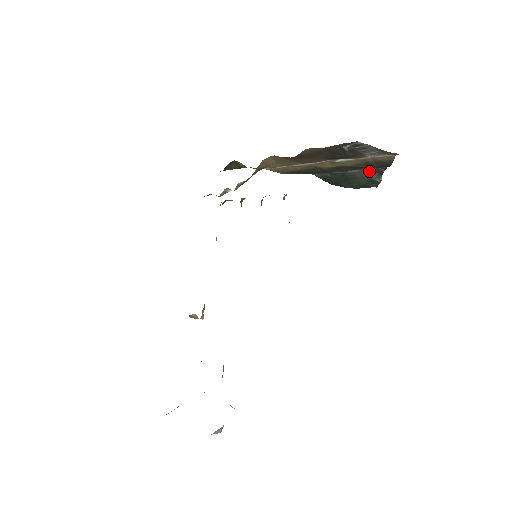
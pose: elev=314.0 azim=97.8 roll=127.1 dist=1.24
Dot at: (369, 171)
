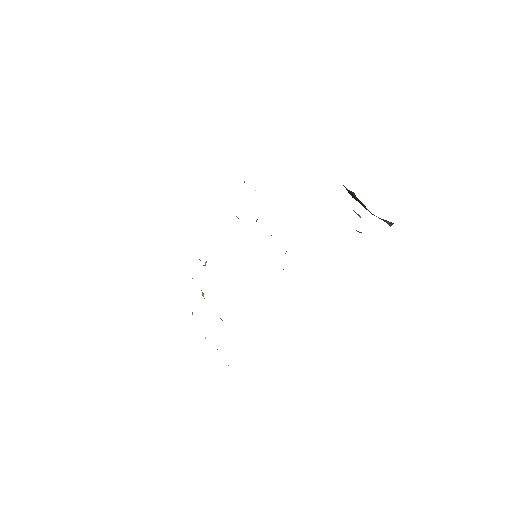
Dot at: (383, 219)
